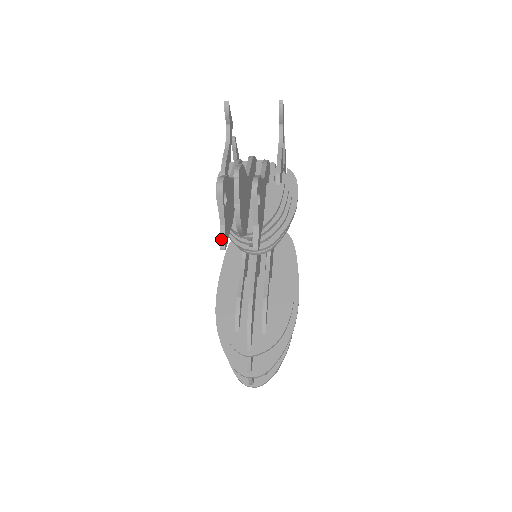
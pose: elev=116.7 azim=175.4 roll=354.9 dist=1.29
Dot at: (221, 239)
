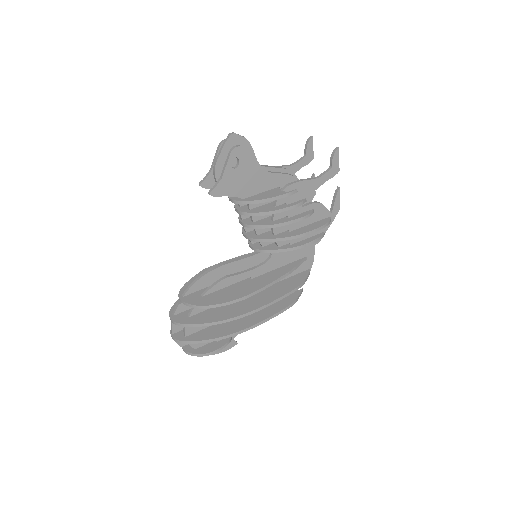
Dot at: (204, 178)
